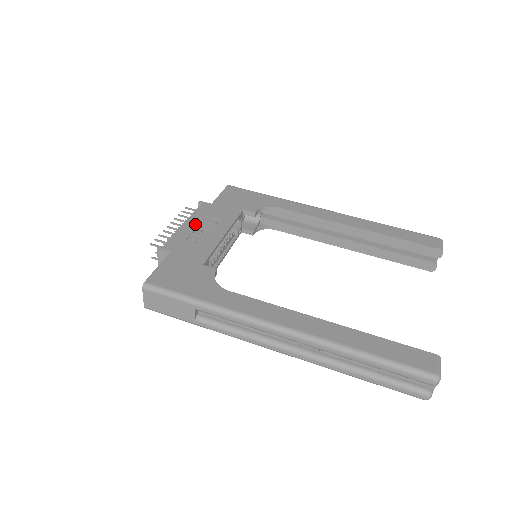
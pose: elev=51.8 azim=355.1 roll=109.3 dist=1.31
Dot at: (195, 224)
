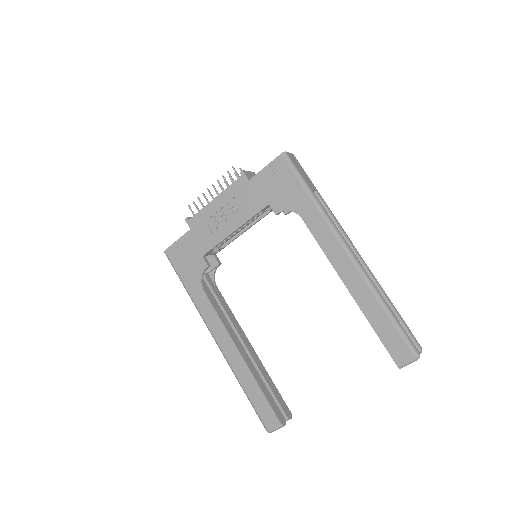
Dot at: (221, 205)
